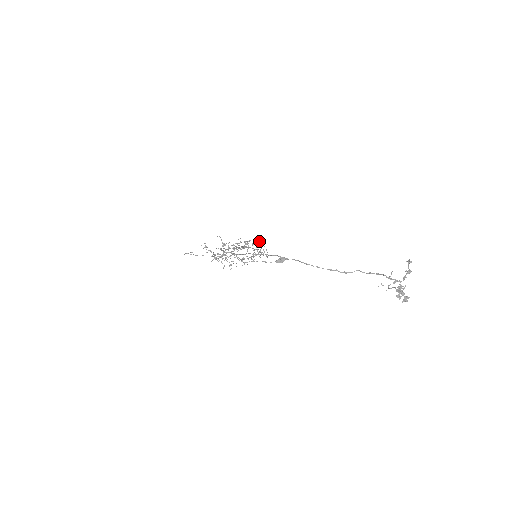
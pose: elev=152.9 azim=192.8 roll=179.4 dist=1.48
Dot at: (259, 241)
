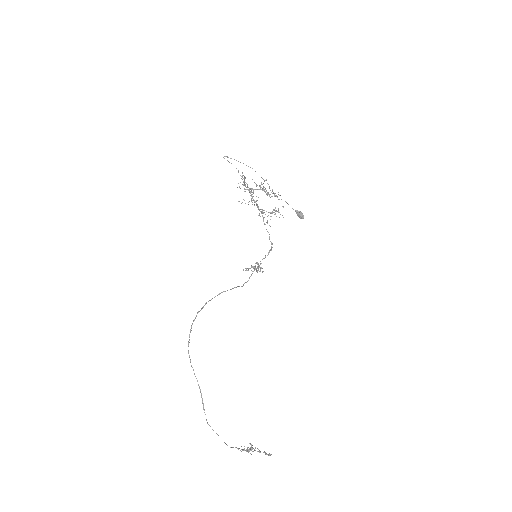
Dot at: (271, 250)
